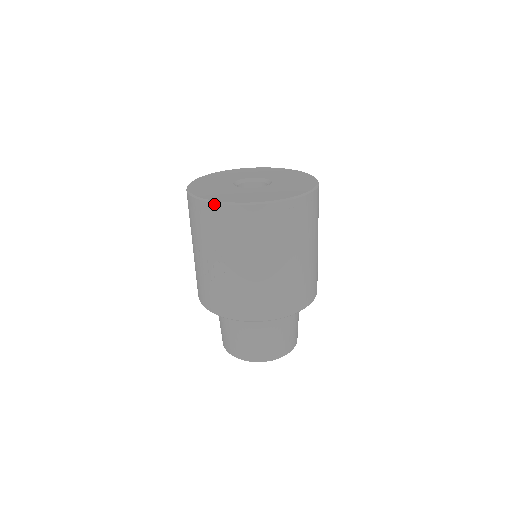
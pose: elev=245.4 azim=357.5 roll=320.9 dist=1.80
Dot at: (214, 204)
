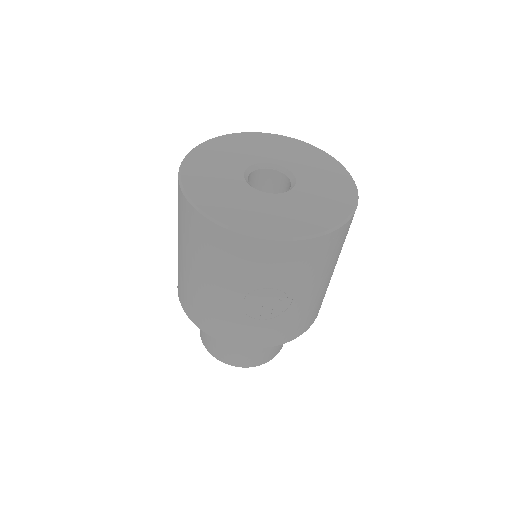
Dot at: (294, 242)
